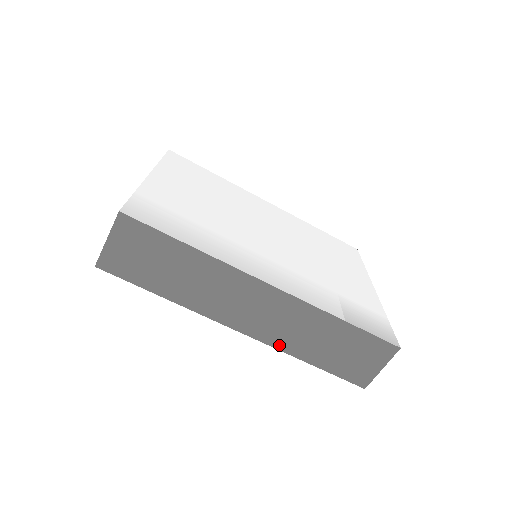
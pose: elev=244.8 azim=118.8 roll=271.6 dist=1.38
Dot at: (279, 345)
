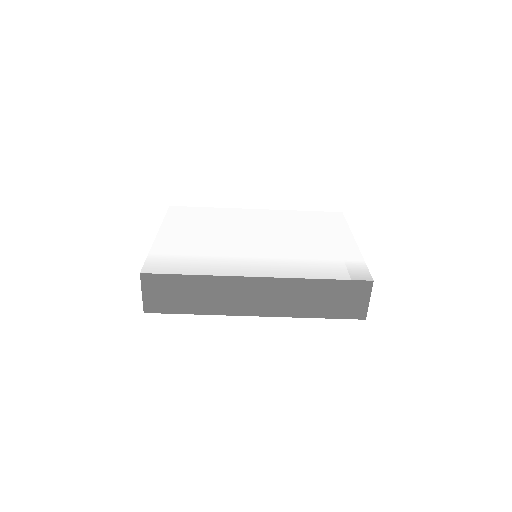
Dot at: (287, 314)
